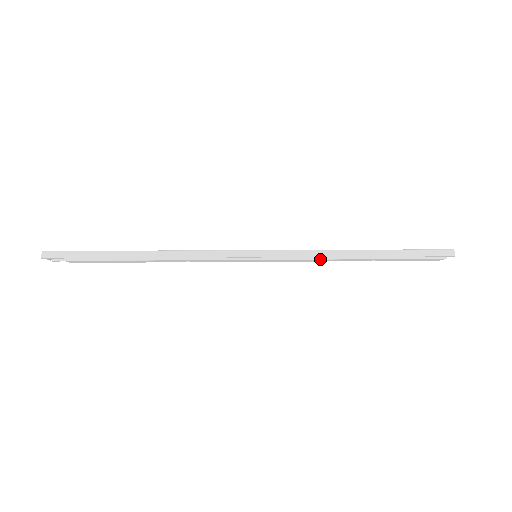
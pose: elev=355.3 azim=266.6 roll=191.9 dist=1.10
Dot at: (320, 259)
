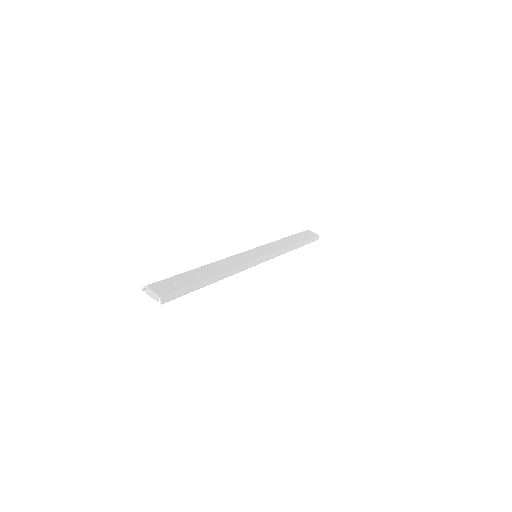
Dot at: occluded
